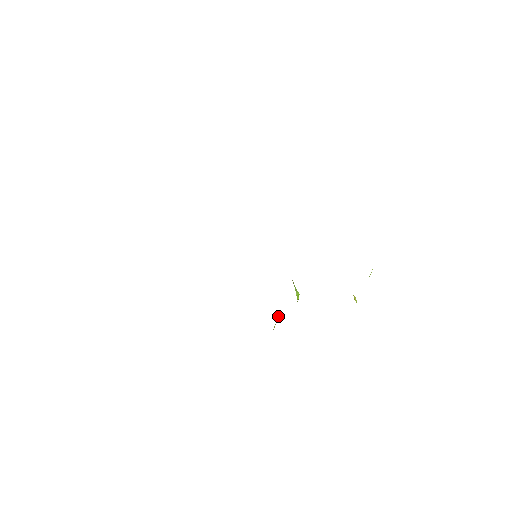
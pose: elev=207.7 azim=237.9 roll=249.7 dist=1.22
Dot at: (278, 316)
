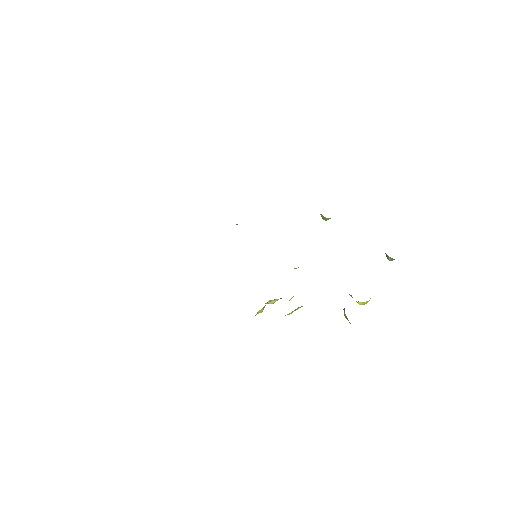
Dot at: (264, 306)
